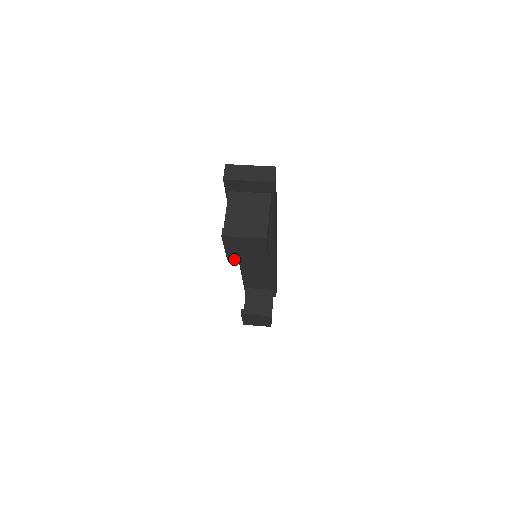
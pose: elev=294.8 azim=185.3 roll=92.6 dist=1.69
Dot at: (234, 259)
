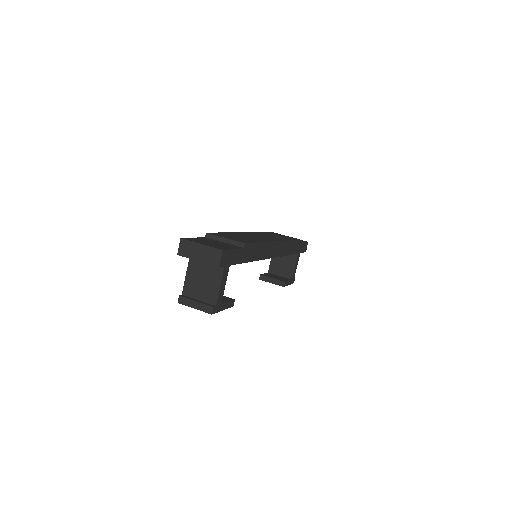
Dot at: occluded
